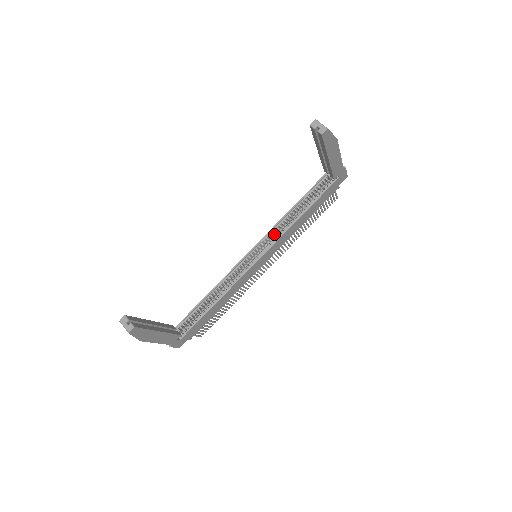
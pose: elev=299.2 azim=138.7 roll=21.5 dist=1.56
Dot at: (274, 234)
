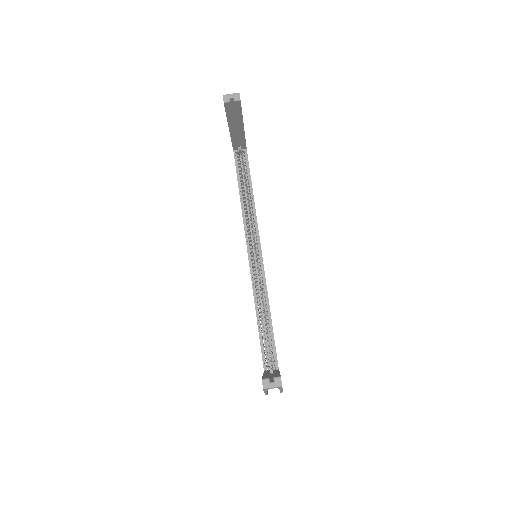
Dot at: (247, 230)
